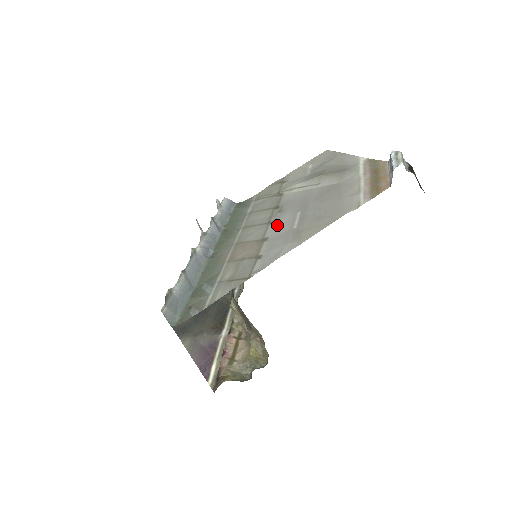
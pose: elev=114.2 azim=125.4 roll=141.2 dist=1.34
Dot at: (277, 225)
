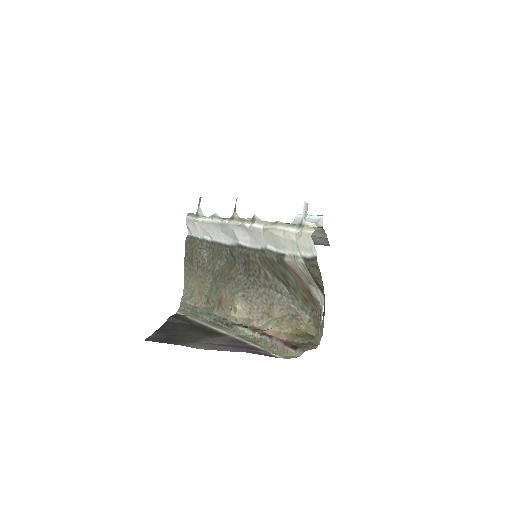
Dot at: occluded
